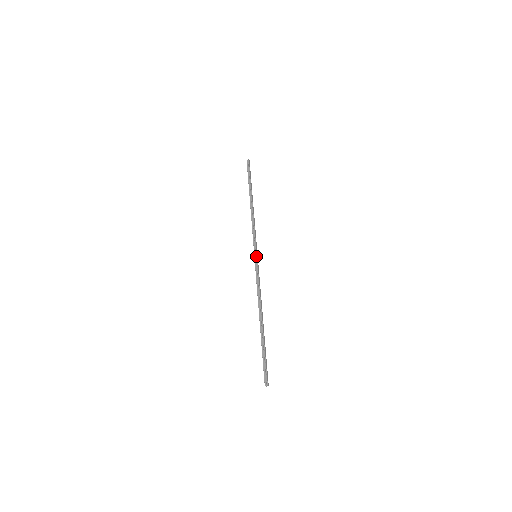
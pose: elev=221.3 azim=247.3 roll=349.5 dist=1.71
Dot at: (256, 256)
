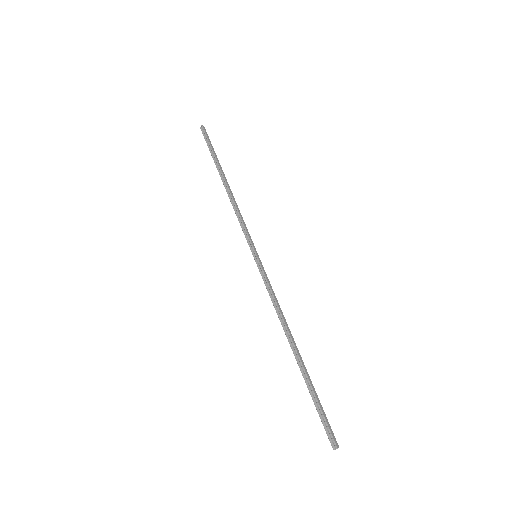
Dot at: (256, 256)
